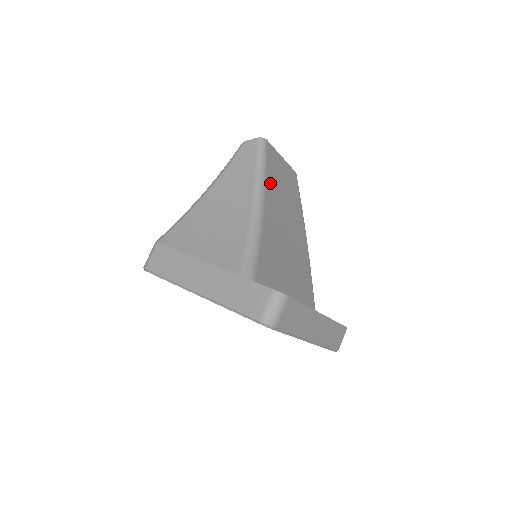
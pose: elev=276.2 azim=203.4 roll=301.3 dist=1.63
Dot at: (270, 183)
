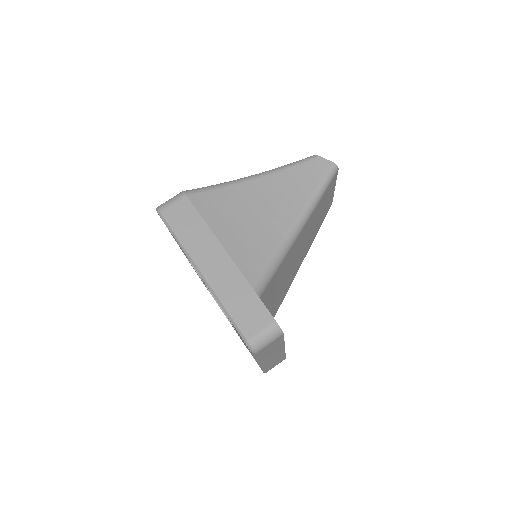
Dot at: (316, 209)
